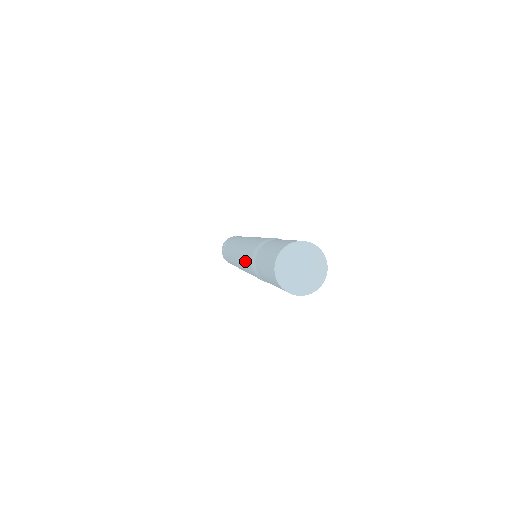
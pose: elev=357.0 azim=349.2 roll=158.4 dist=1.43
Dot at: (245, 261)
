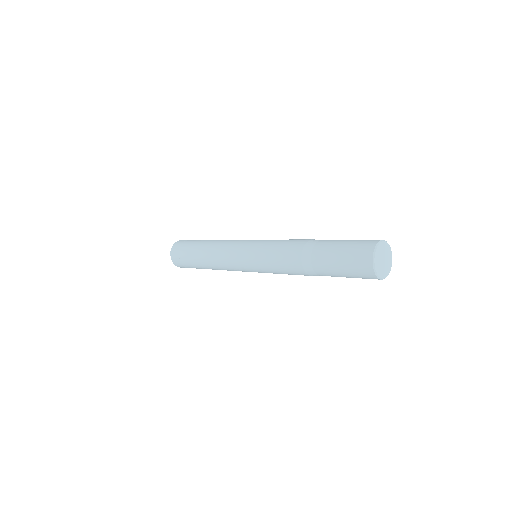
Dot at: (280, 270)
